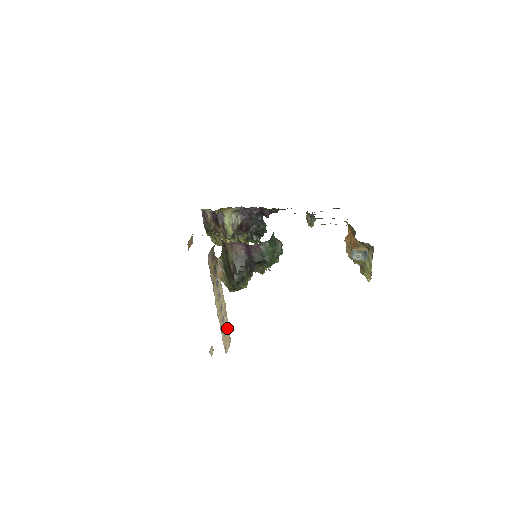
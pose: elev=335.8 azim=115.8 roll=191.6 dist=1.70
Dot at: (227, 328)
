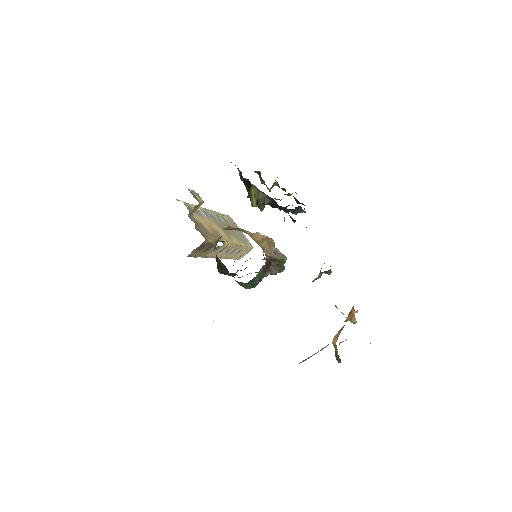
Dot at: (243, 249)
